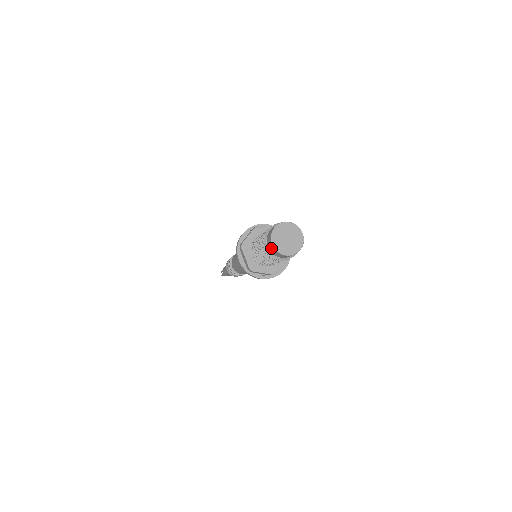
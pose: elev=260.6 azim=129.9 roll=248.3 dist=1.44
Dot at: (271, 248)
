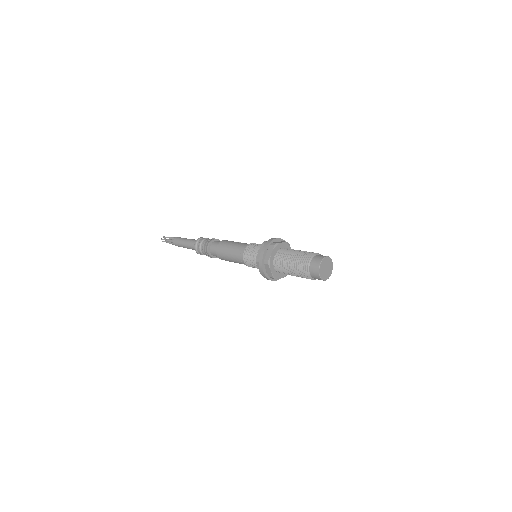
Dot at: (315, 264)
